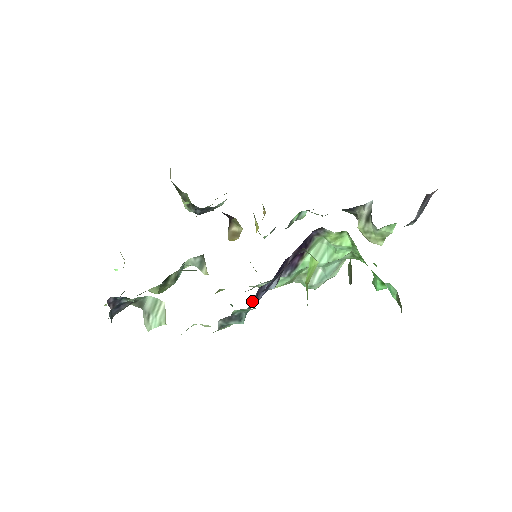
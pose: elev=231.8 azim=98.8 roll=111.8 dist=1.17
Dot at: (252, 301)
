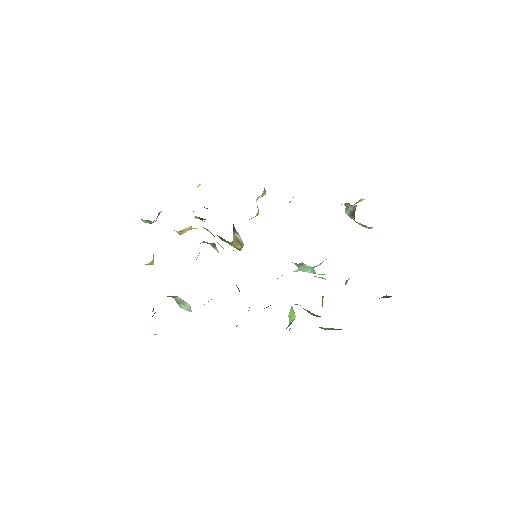
Dot at: occluded
